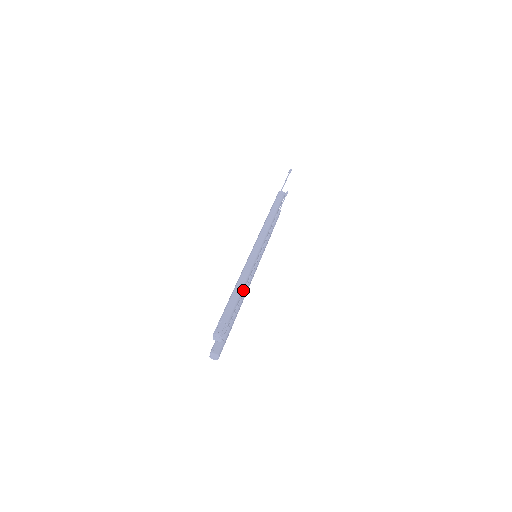
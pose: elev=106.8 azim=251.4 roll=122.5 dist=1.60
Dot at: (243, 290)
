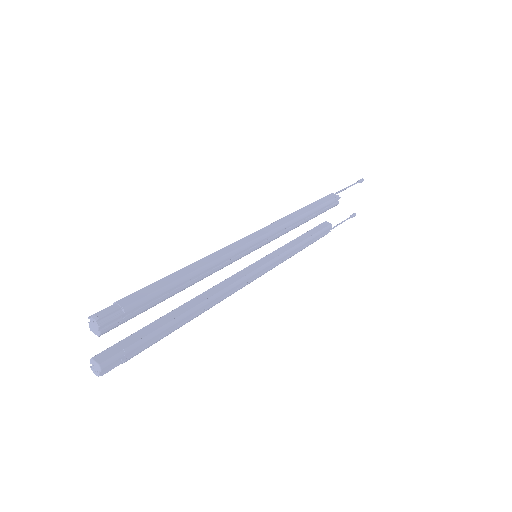
Dot at: (194, 279)
